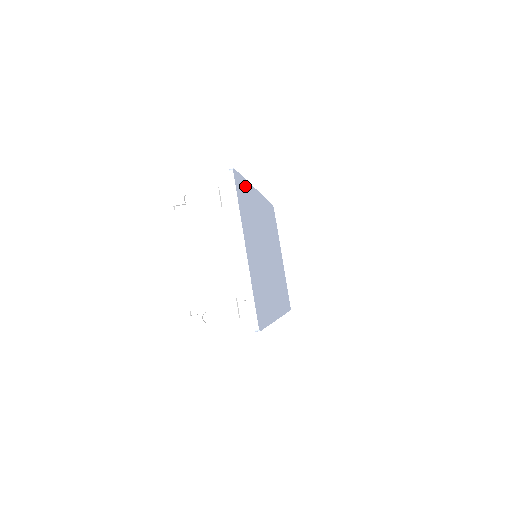
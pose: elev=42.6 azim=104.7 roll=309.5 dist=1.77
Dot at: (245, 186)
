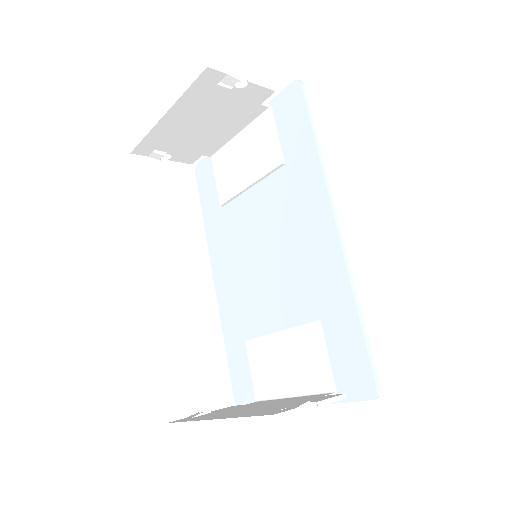
Dot at: (354, 327)
